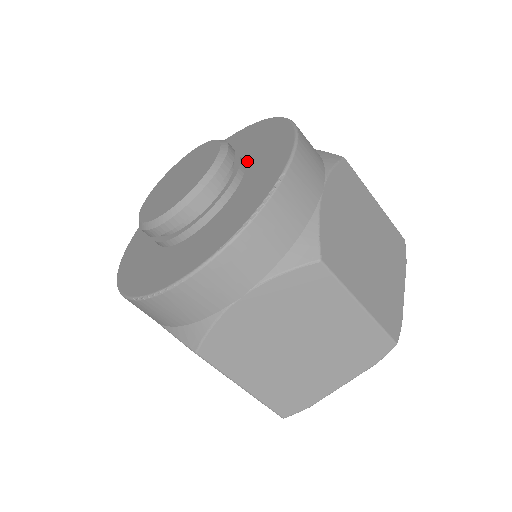
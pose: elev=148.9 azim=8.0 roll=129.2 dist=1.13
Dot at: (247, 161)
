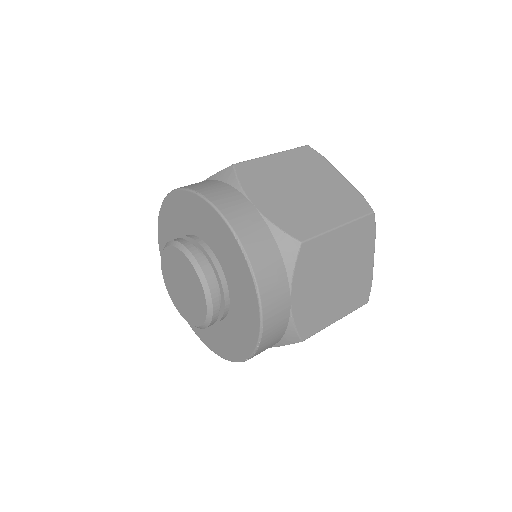
Dot at: (198, 235)
